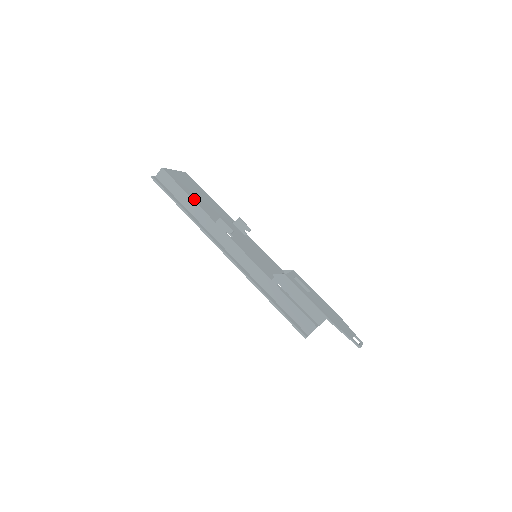
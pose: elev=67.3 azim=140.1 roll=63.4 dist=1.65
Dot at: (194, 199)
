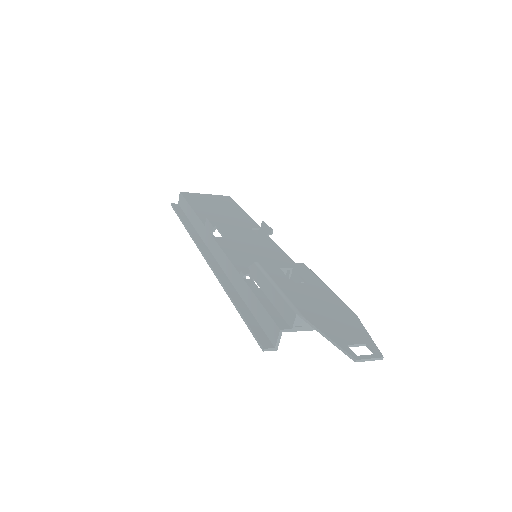
Dot at: (197, 210)
